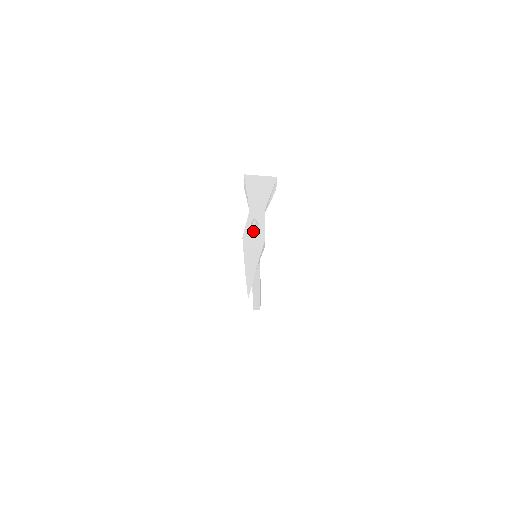
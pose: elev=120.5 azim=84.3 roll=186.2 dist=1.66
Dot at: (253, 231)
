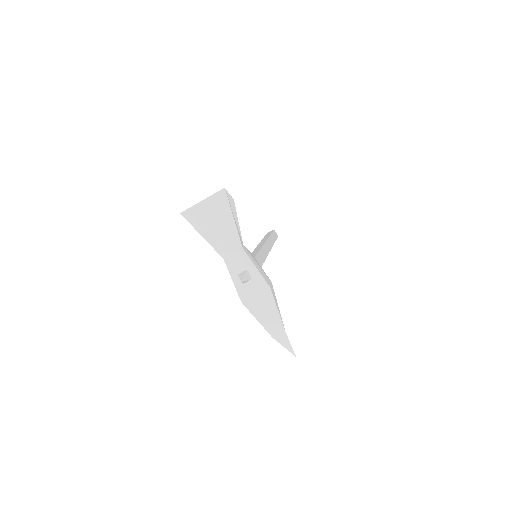
Dot at: (248, 285)
